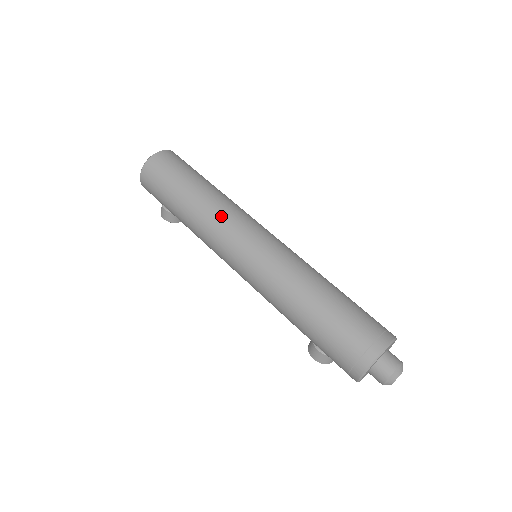
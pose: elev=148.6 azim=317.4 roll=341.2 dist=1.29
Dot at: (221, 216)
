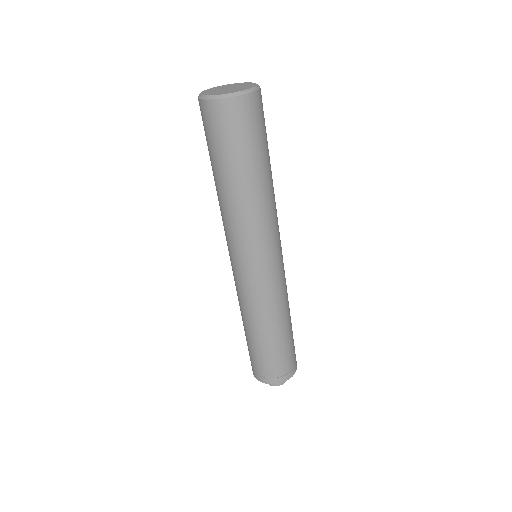
Dot at: (240, 229)
